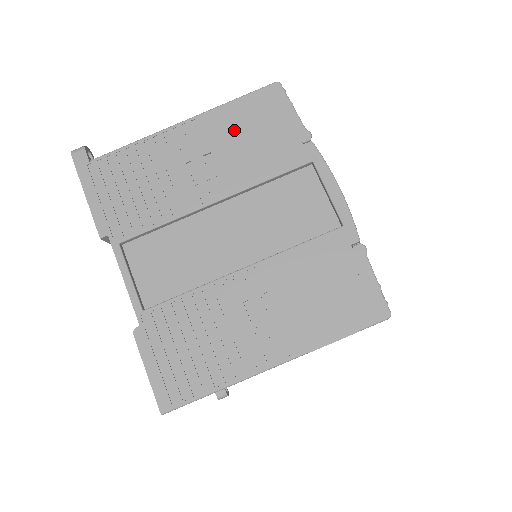
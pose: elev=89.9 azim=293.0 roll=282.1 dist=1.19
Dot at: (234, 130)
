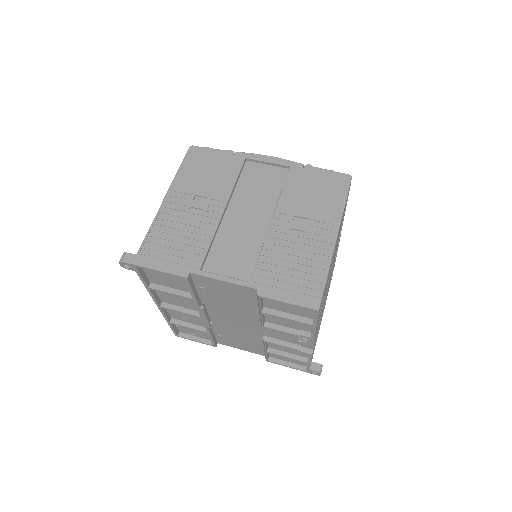
Dot at: (195, 178)
